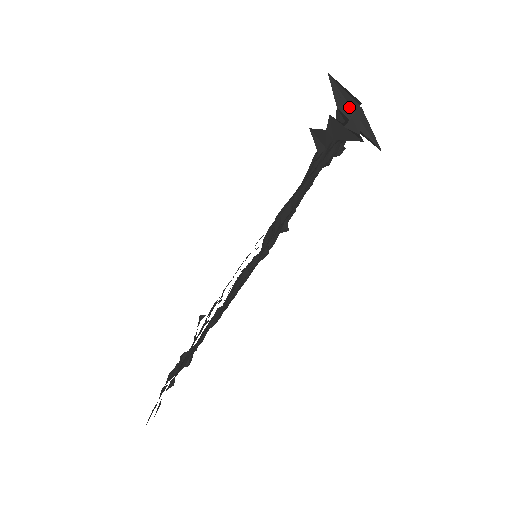
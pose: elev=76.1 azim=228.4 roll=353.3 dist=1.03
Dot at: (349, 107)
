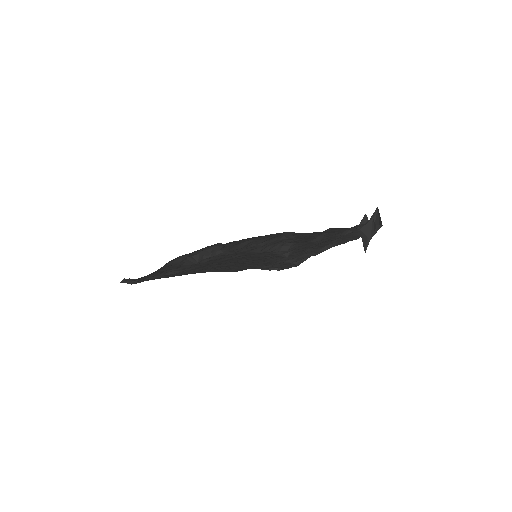
Dot at: occluded
